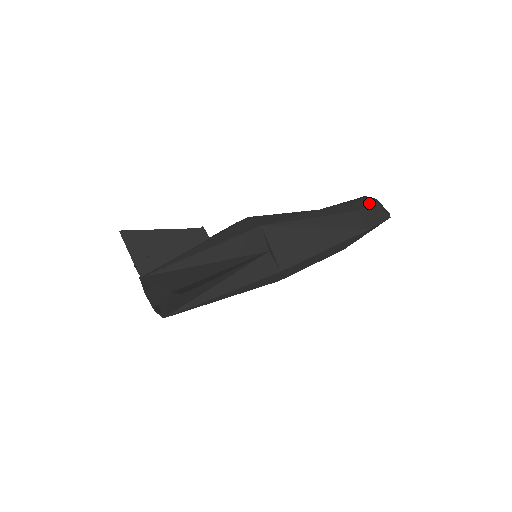
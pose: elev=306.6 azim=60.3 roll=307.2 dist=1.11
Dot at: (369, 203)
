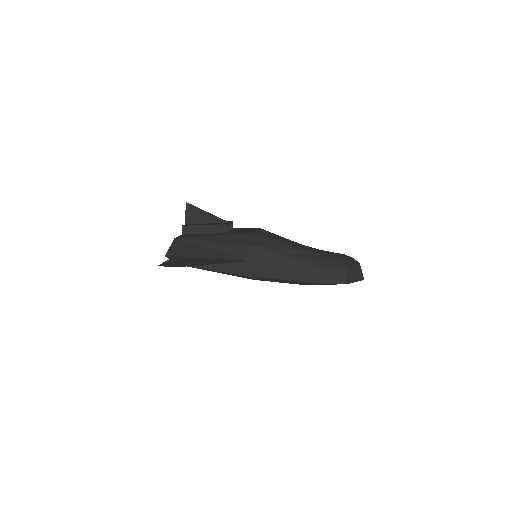
Dot at: (339, 267)
